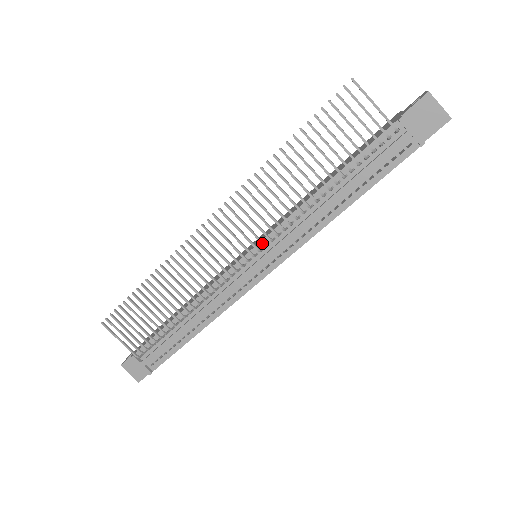
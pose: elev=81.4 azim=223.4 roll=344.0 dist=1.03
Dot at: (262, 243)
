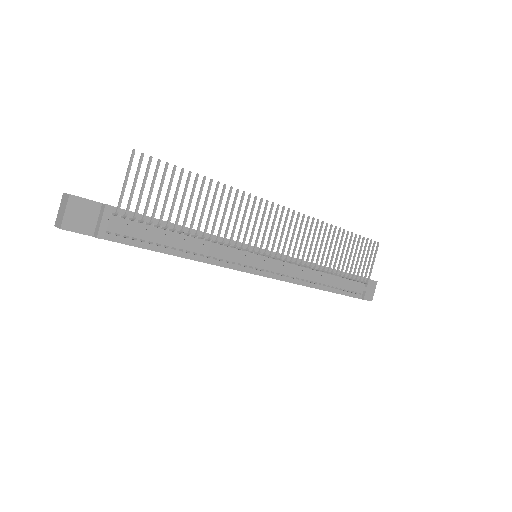
Dot at: occluded
